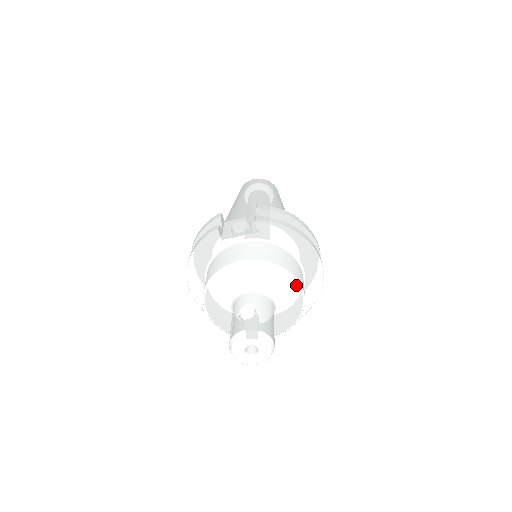
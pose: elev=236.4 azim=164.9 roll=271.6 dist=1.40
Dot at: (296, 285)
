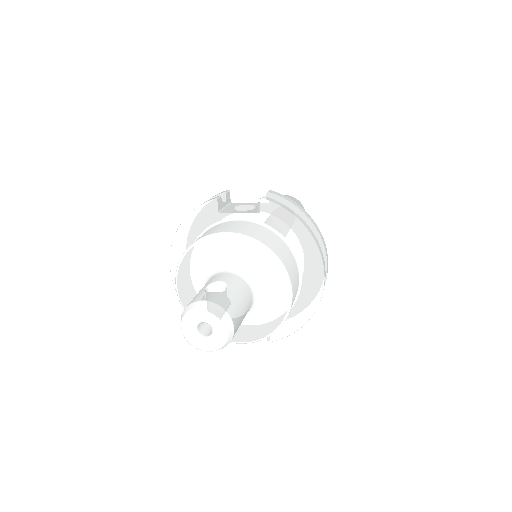
Dot at: (285, 280)
